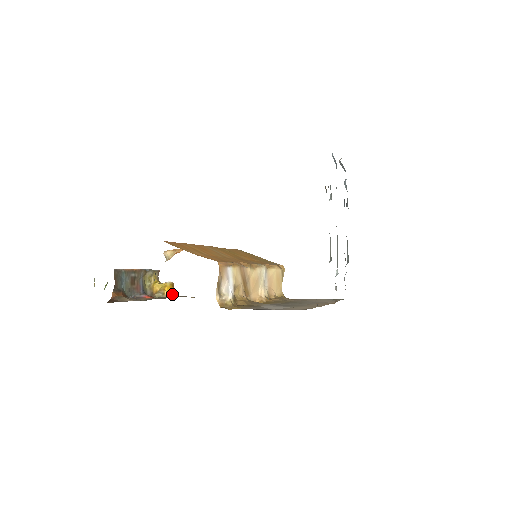
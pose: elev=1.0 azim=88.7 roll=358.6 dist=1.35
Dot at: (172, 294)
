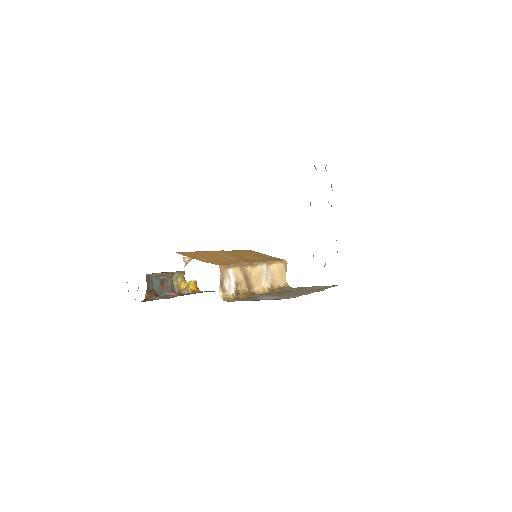
Dot at: (196, 290)
